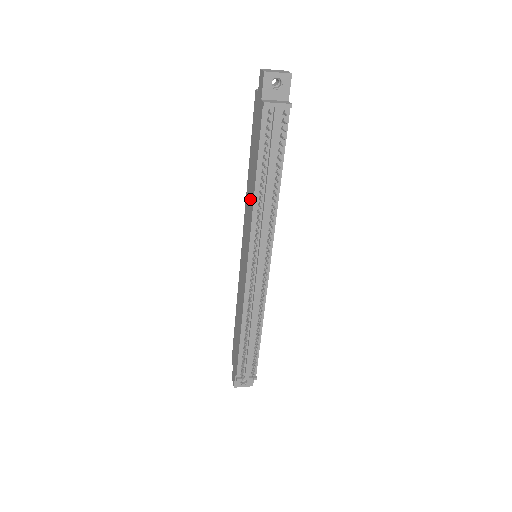
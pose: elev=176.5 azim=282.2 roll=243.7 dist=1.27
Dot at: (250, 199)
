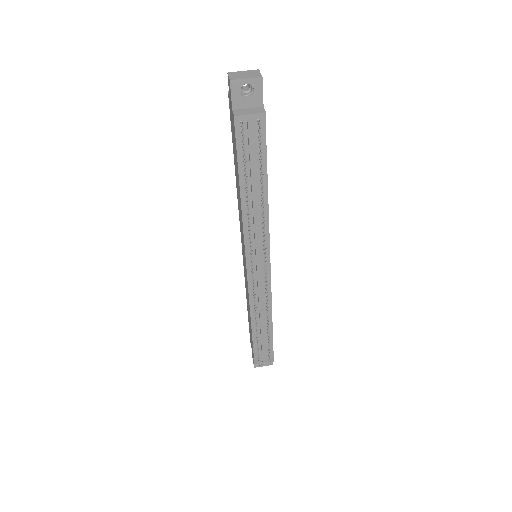
Dot at: (239, 206)
